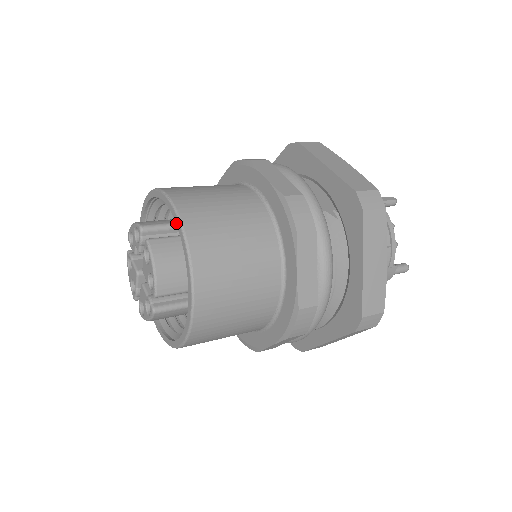
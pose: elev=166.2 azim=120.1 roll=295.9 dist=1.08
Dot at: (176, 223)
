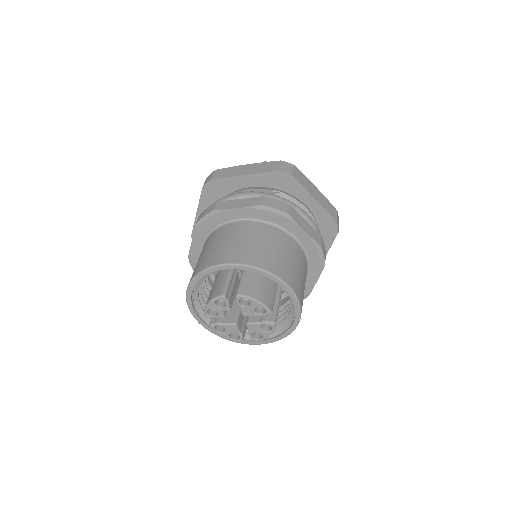
Dot at: (243, 269)
